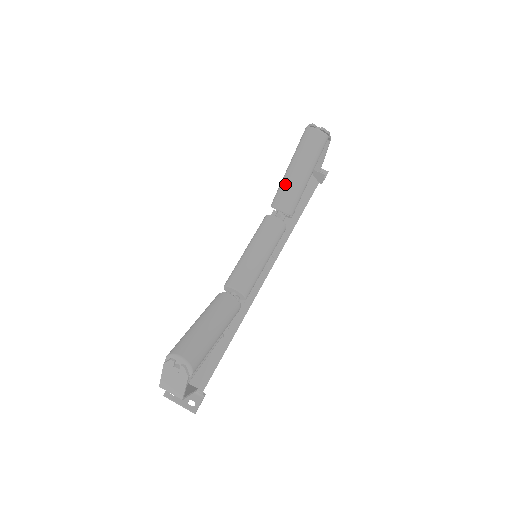
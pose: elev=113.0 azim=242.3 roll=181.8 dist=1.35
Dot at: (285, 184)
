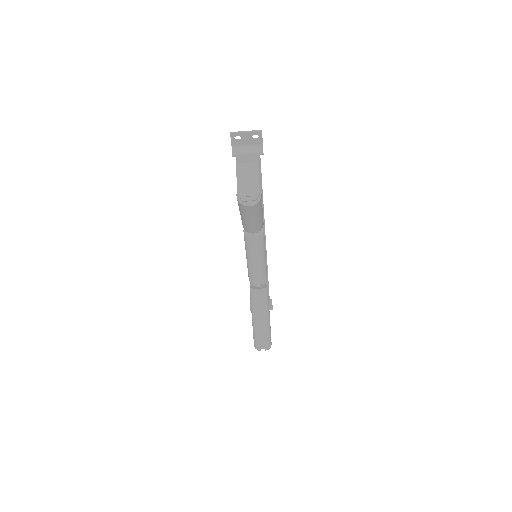
Dot at: (247, 226)
